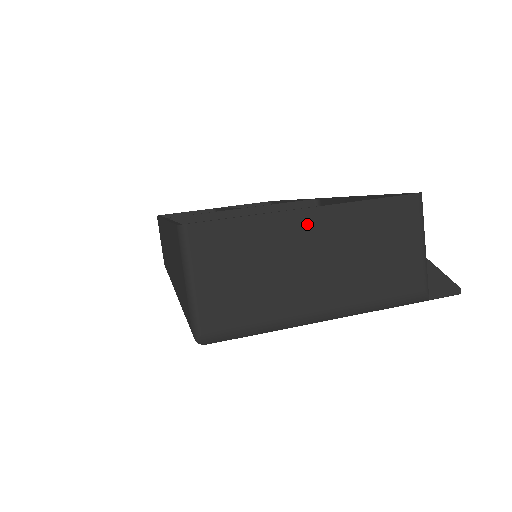
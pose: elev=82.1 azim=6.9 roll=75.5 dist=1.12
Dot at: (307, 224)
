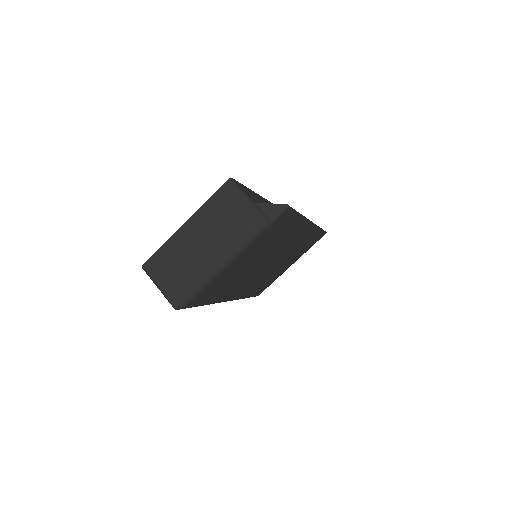
Dot at: (187, 231)
